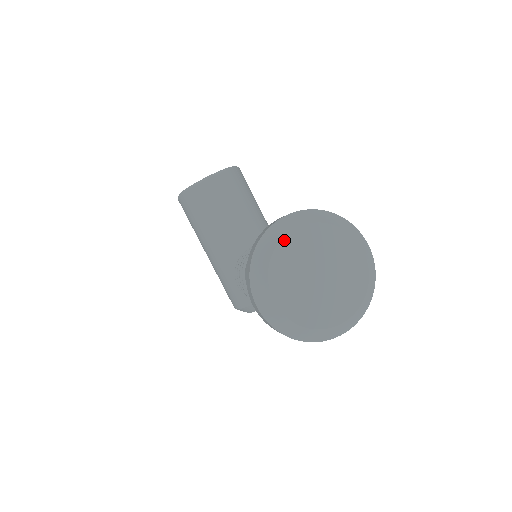
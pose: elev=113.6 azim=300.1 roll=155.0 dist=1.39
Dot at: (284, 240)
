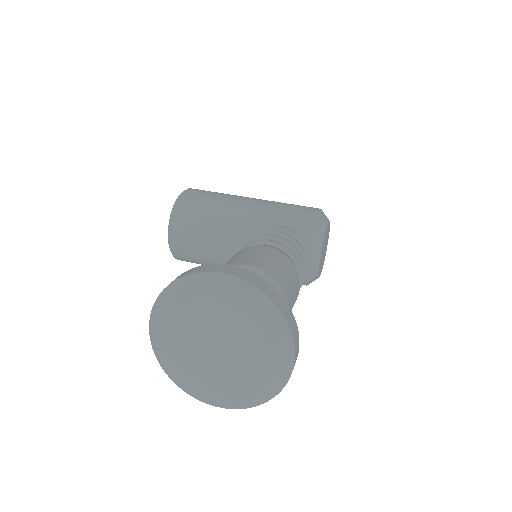
Dot at: (161, 356)
